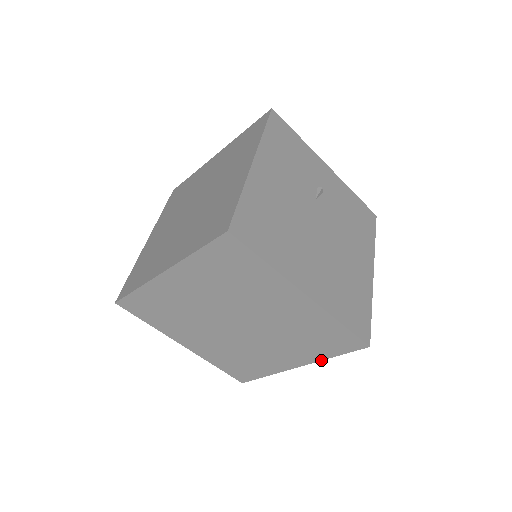
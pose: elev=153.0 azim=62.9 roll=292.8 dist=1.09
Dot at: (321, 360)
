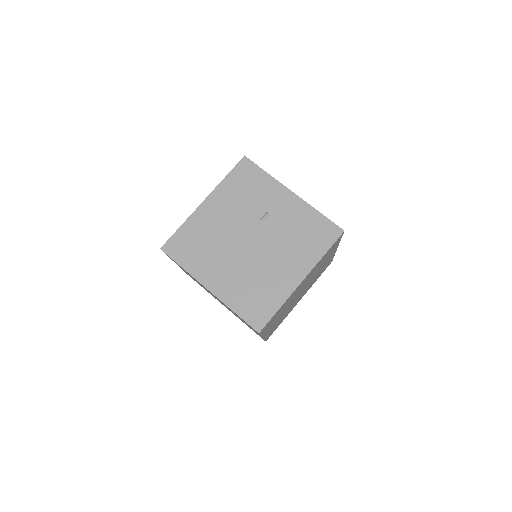
Dot at: (261, 336)
